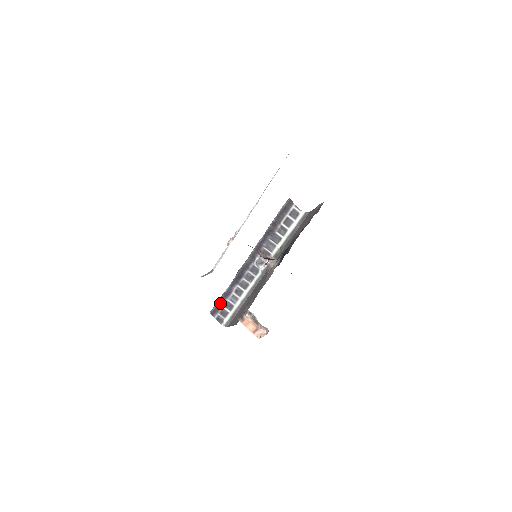
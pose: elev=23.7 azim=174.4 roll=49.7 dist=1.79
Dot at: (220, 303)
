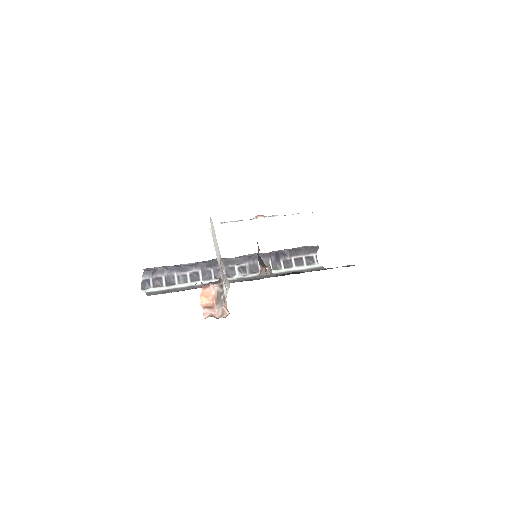
Dot at: (165, 270)
